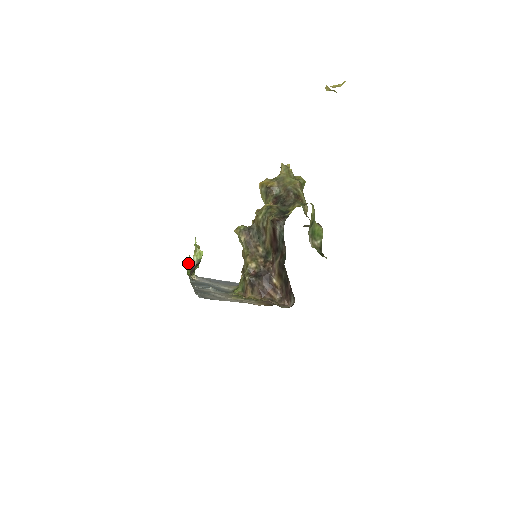
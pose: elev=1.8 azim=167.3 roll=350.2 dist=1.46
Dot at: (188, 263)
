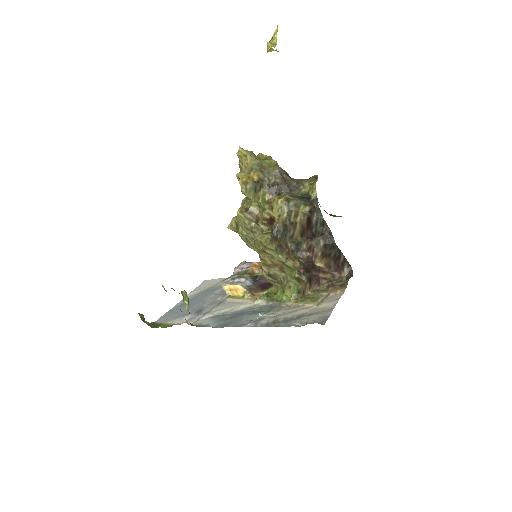
Dot at: (140, 317)
